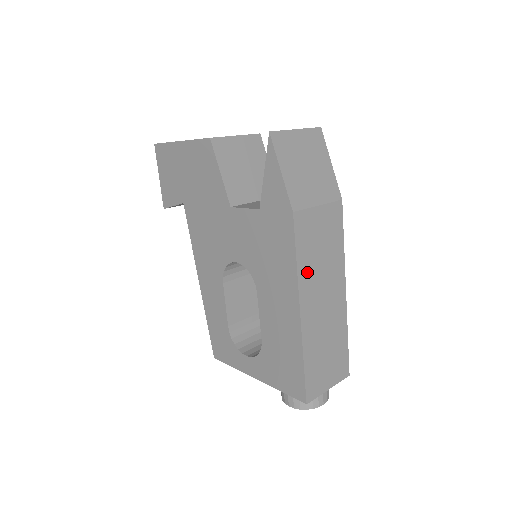
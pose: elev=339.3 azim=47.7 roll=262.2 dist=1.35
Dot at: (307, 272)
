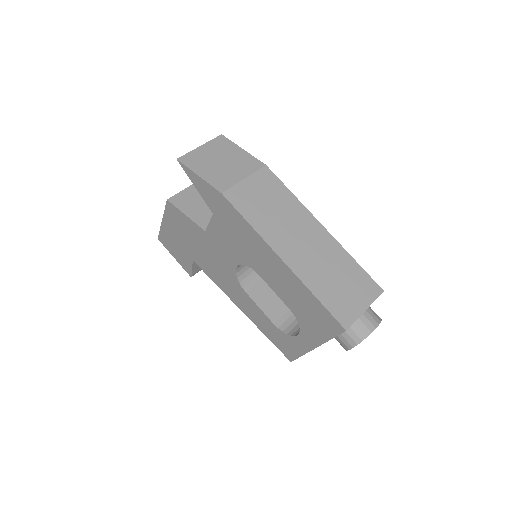
Dot at: (267, 228)
